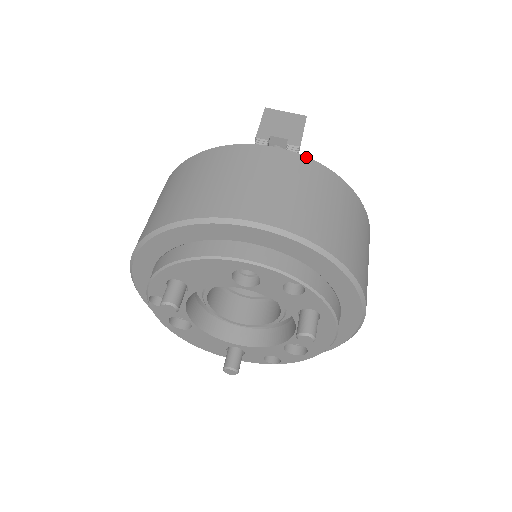
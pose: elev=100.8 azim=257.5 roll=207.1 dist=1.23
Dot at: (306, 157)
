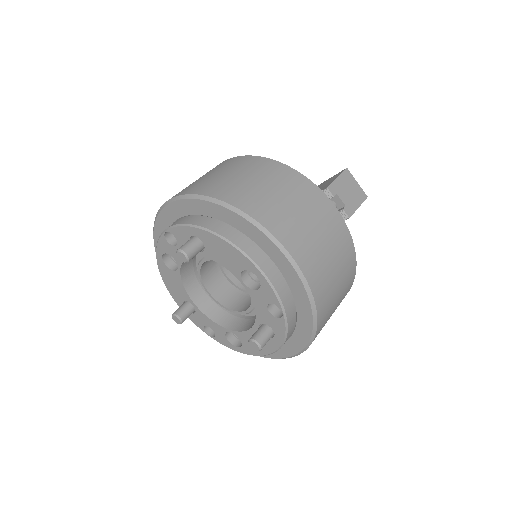
Dot at: occluded
